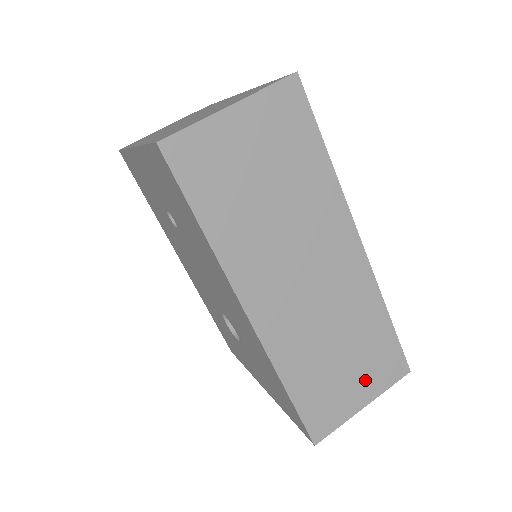
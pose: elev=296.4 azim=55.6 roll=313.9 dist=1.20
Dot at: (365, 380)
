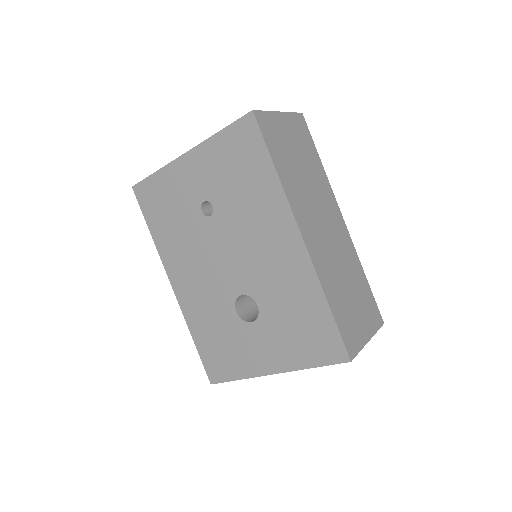
Dot at: (365, 318)
